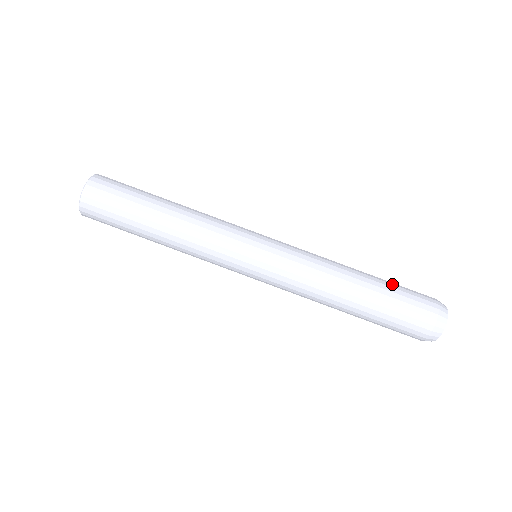
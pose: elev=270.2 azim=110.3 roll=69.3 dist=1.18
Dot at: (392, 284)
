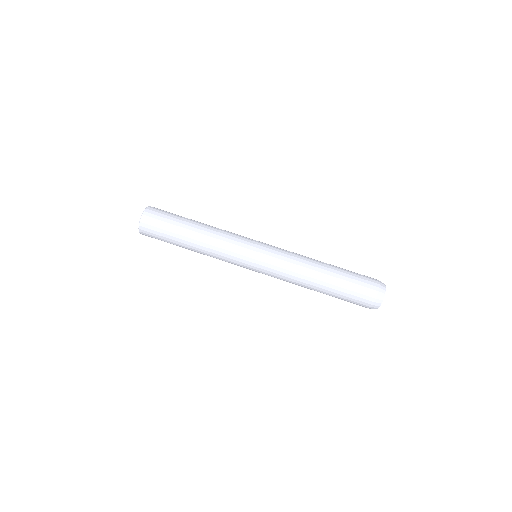
Dot at: (347, 277)
